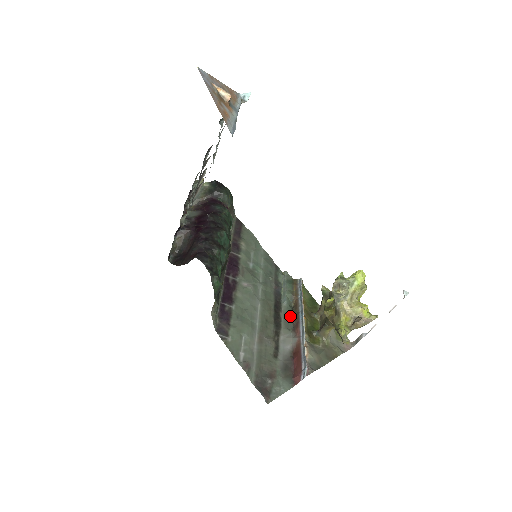
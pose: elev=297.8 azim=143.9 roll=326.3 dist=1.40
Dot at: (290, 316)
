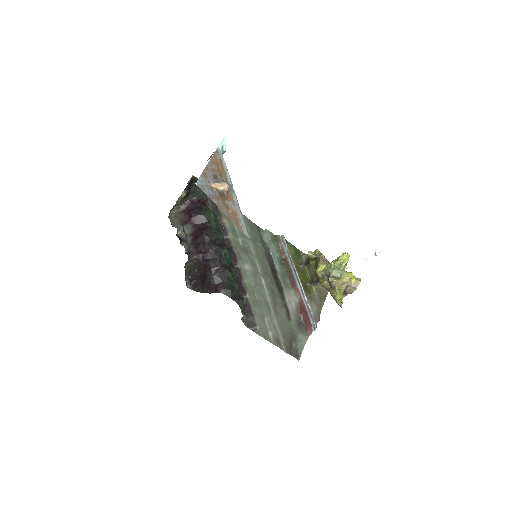
Dot at: (285, 274)
